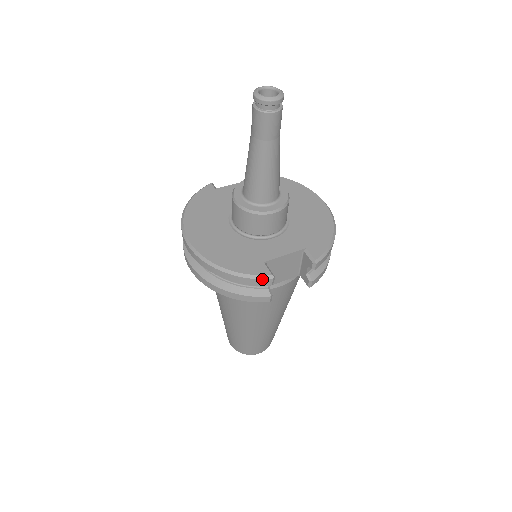
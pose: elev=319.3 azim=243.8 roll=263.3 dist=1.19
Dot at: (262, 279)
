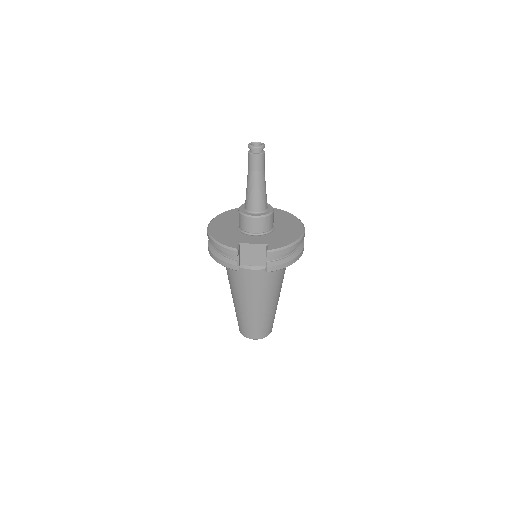
Dot at: (231, 250)
